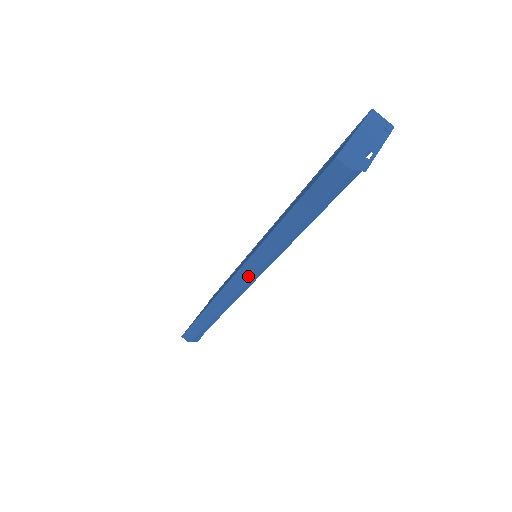
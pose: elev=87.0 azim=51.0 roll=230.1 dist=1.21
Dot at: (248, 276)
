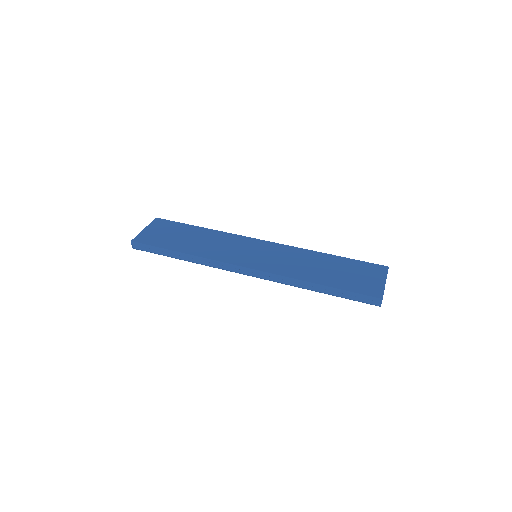
Dot at: (257, 275)
